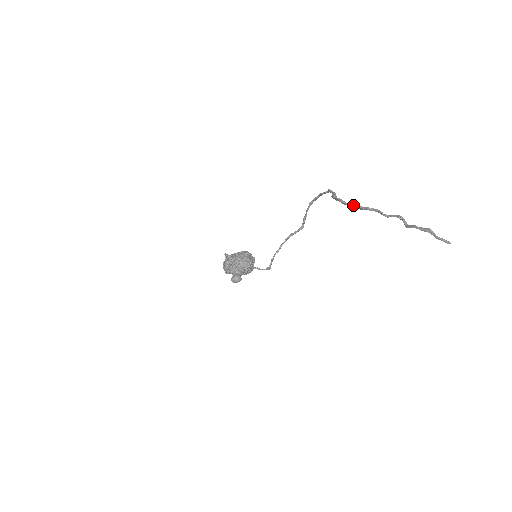
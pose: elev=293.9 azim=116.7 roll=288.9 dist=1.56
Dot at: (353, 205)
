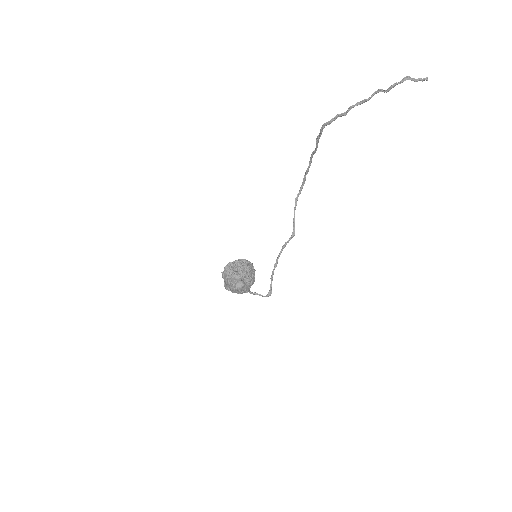
Dot at: (338, 115)
